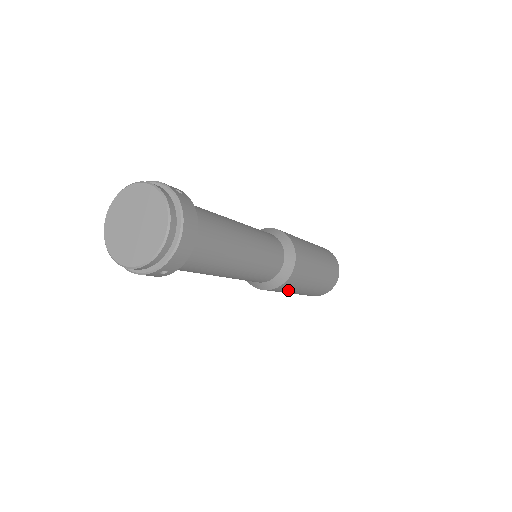
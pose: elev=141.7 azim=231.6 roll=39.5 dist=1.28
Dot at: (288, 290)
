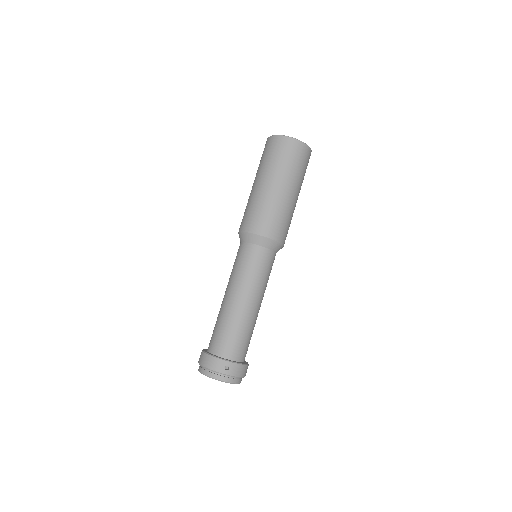
Dot at: occluded
